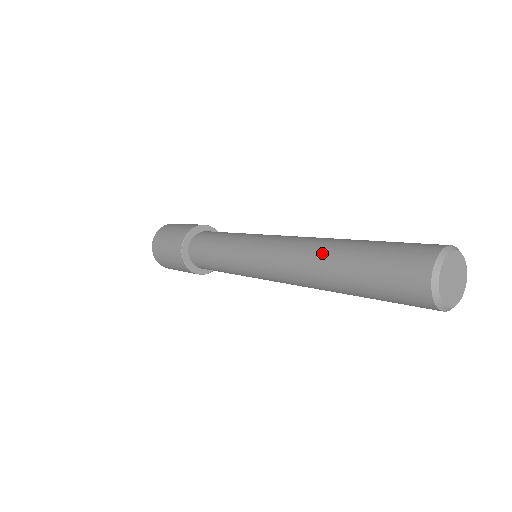
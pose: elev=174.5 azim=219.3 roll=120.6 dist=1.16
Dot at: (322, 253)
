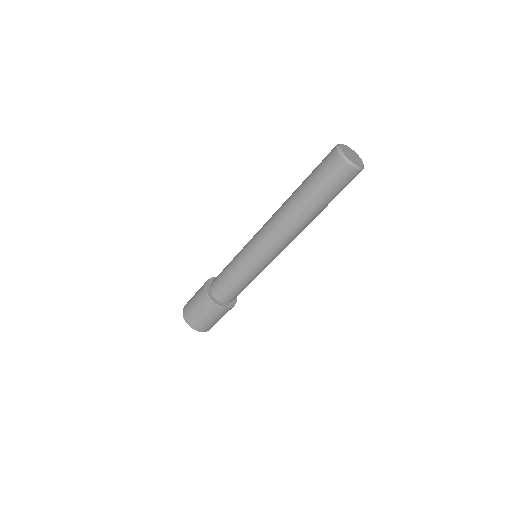
Dot at: (288, 202)
